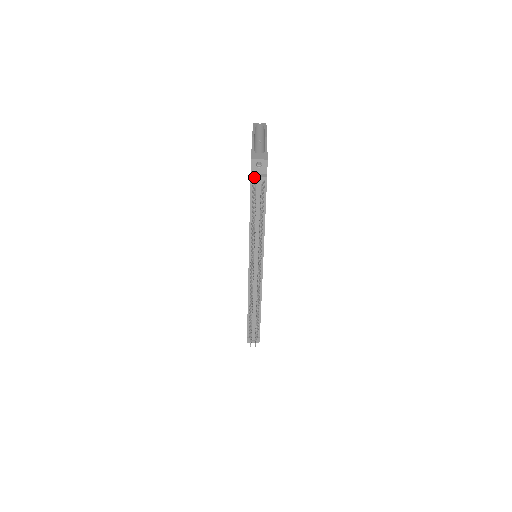
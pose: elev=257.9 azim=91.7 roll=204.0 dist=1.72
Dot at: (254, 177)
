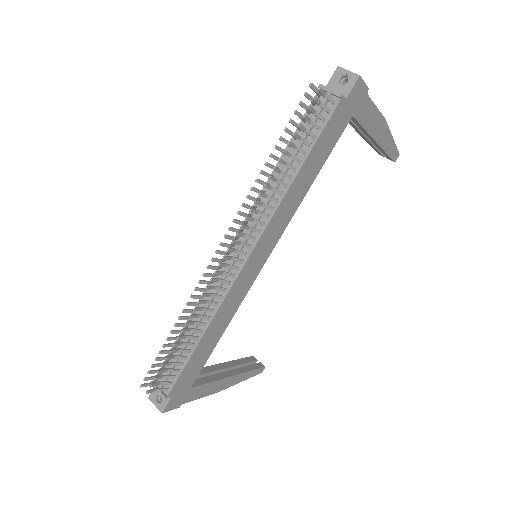
Dot at: (324, 87)
